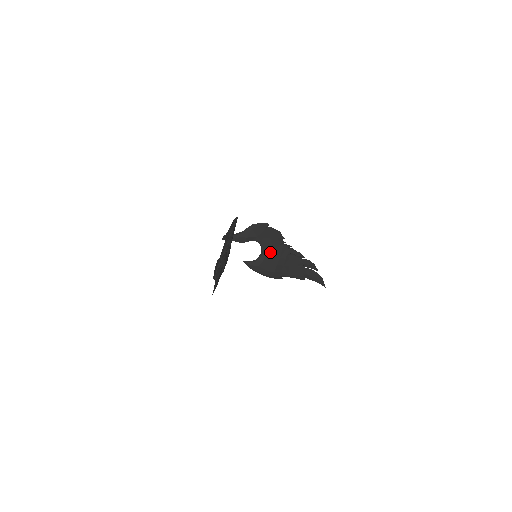
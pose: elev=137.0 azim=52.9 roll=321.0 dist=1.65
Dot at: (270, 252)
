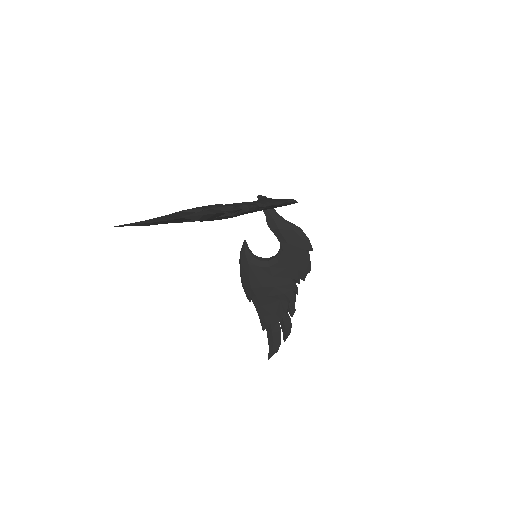
Dot at: (275, 270)
